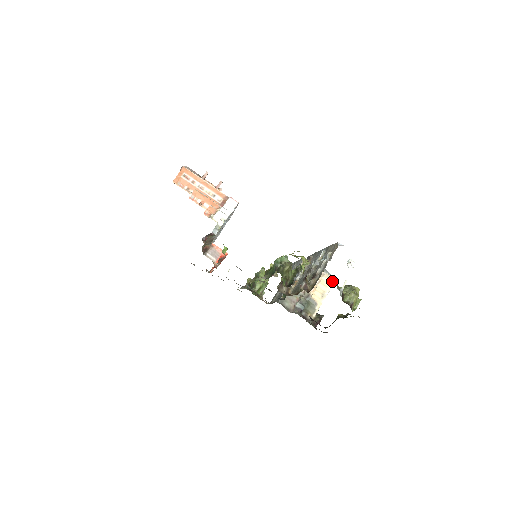
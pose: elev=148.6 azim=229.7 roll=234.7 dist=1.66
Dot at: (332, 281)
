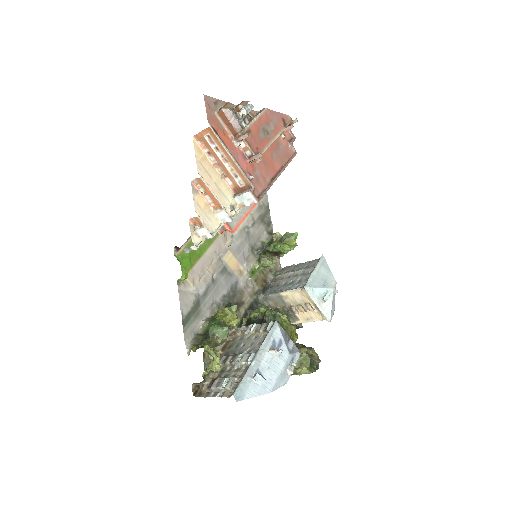
Dot at: (323, 319)
